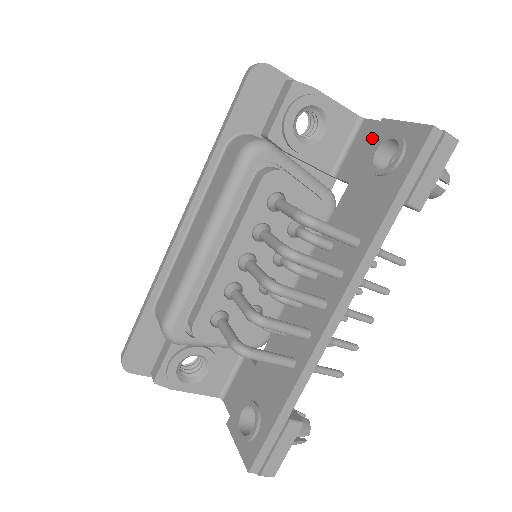
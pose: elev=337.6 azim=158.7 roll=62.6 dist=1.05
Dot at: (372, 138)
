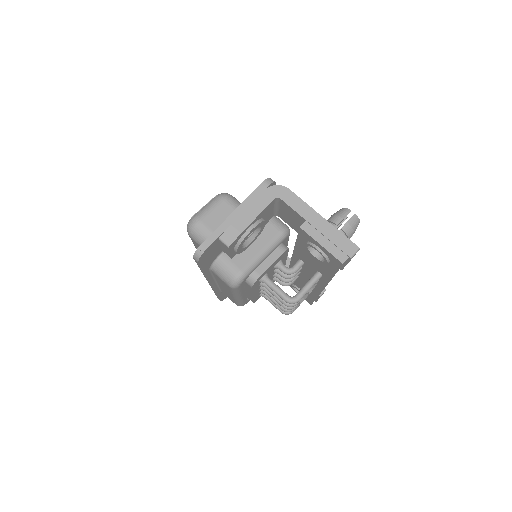
Dot at: (299, 233)
